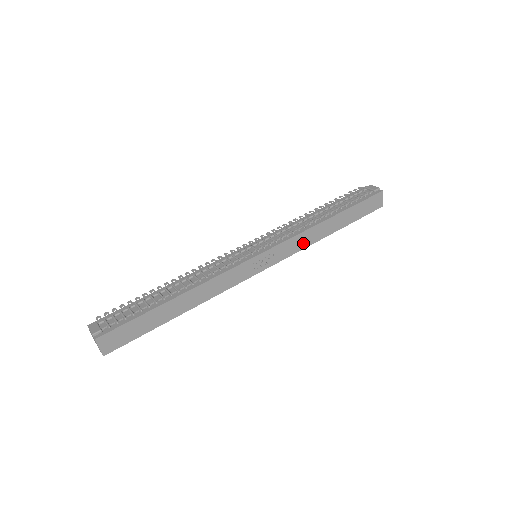
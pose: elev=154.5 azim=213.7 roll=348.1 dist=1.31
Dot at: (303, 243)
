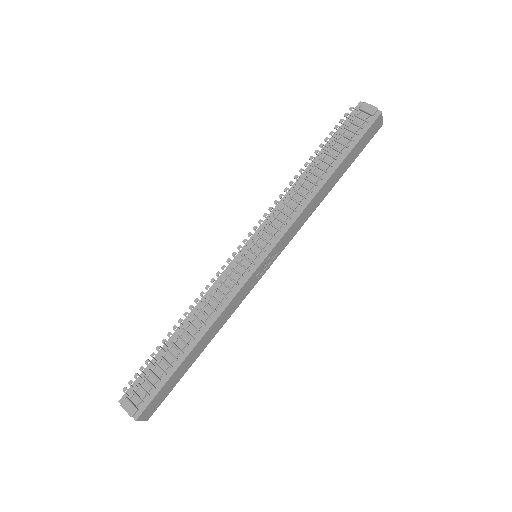
Dot at: (303, 220)
